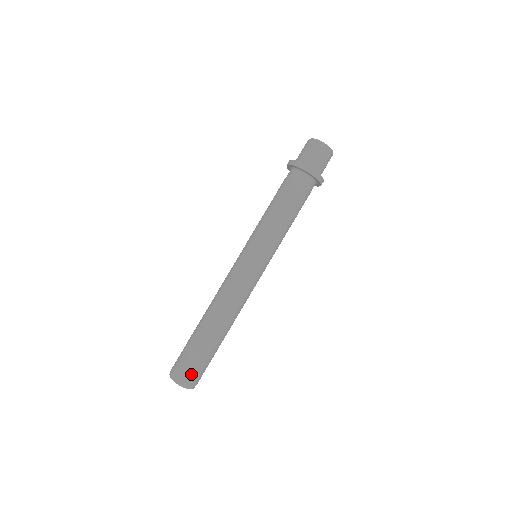
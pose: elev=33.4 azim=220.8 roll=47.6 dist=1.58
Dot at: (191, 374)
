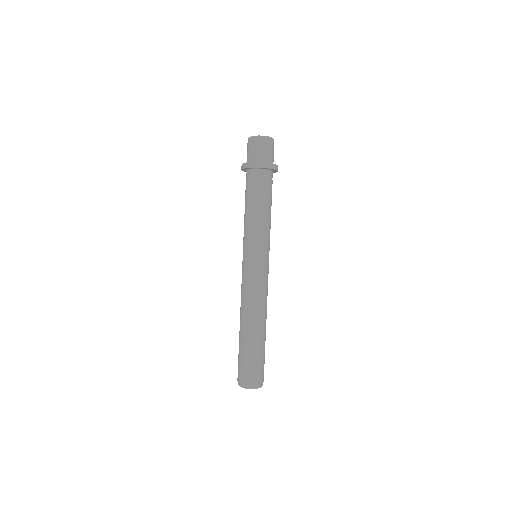
Dot at: (244, 375)
